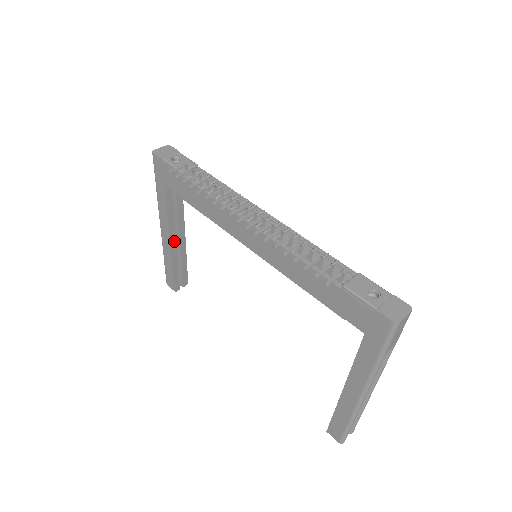
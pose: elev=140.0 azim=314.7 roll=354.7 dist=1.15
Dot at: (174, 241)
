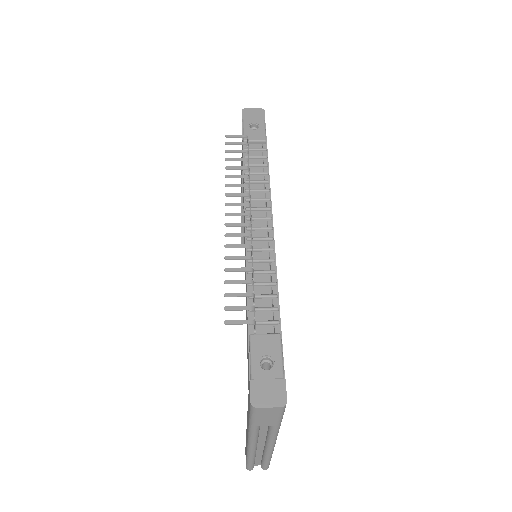
Dot at: occluded
